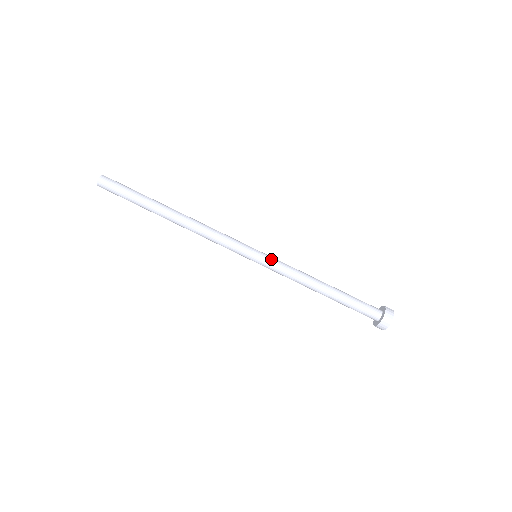
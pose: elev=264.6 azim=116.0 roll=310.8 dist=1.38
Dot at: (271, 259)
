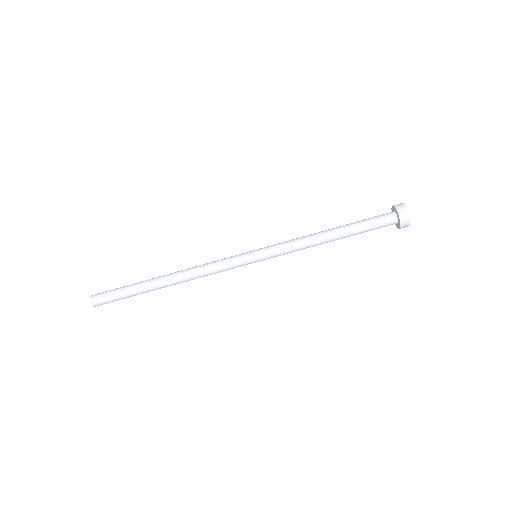
Dot at: (269, 248)
